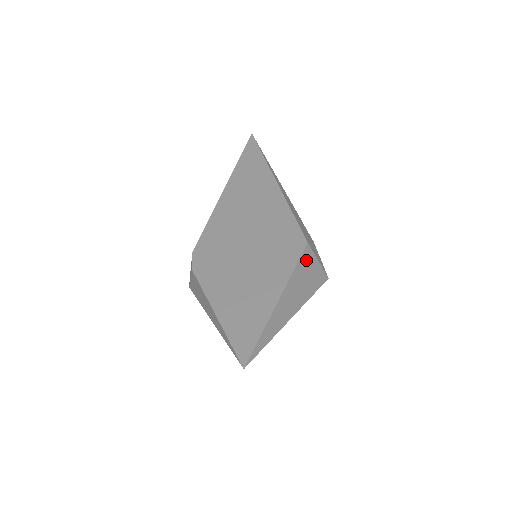
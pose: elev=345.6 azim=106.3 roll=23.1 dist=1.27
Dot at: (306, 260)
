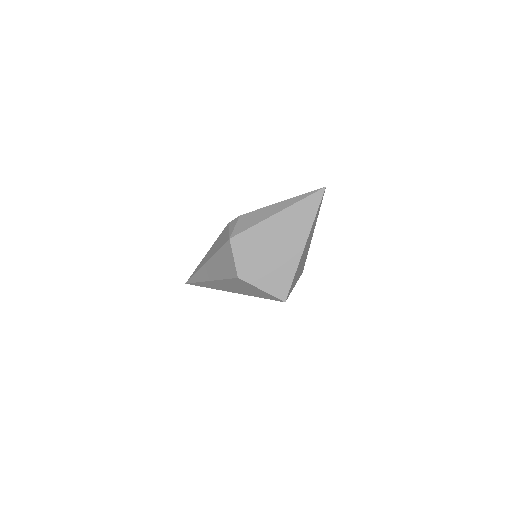
Dot at: occluded
